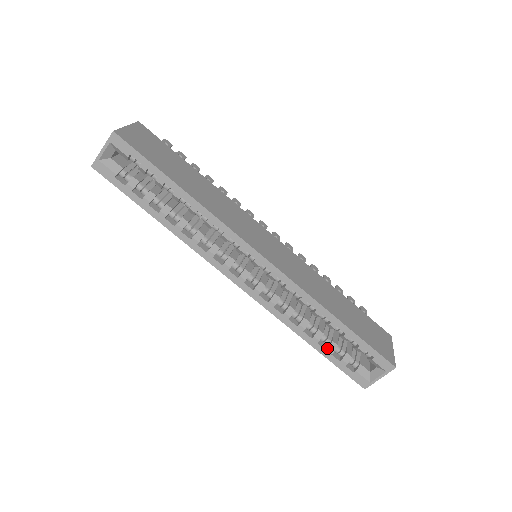
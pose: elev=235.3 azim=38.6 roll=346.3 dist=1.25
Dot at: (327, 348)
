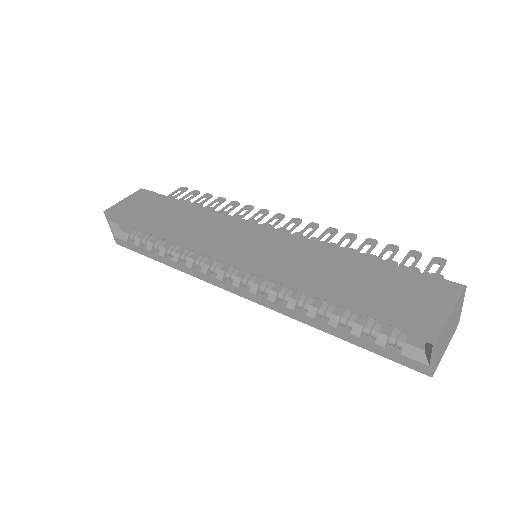
Dot at: (350, 334)
